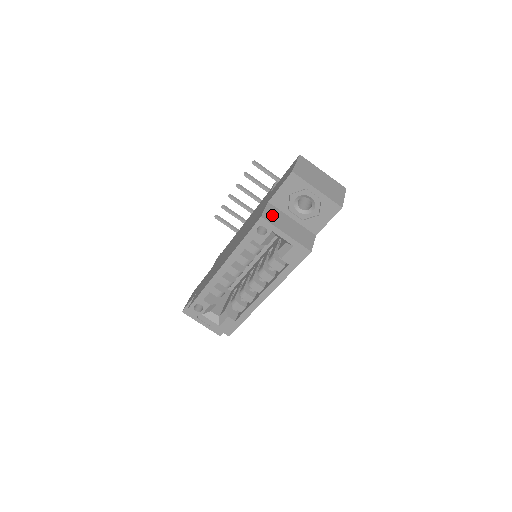
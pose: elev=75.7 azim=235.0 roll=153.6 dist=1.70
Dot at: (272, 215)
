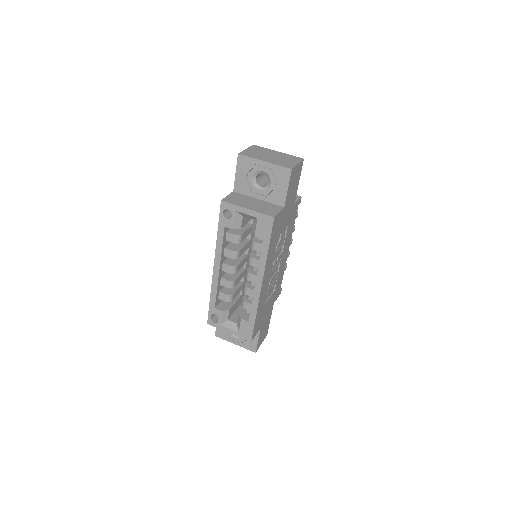
Dot at: (234, 198)
